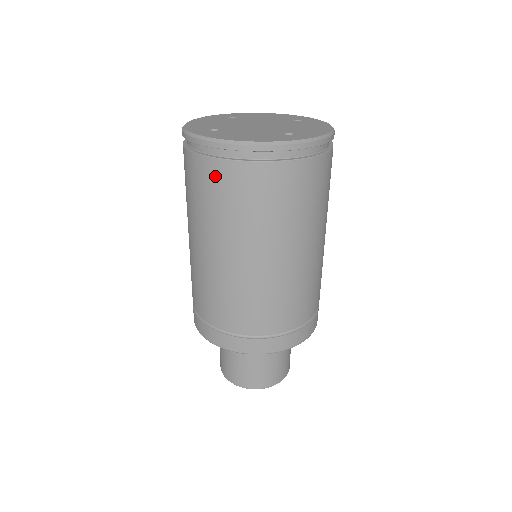
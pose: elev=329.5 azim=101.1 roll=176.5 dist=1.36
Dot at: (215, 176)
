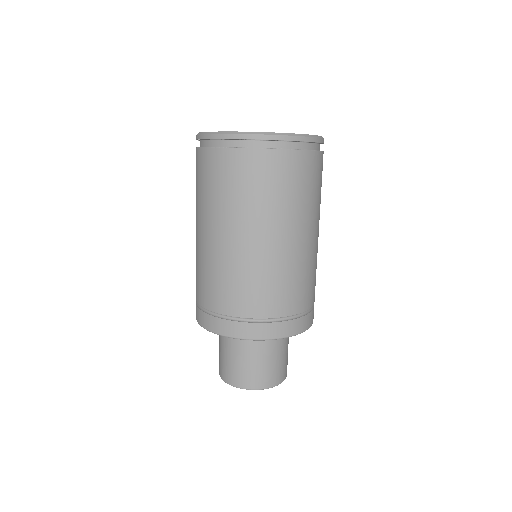
Dot at: (233, 164)
